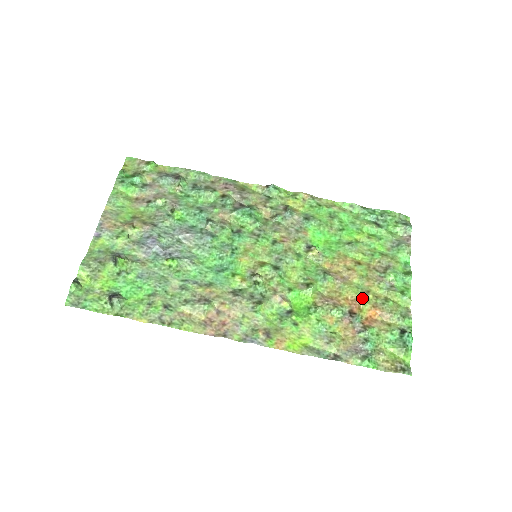
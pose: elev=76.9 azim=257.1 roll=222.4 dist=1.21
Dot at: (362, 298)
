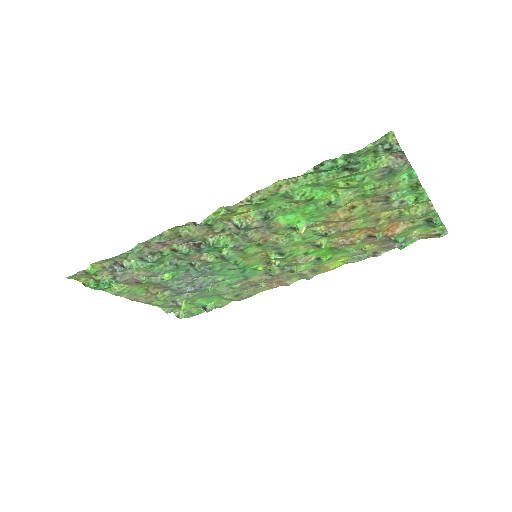
Dot at: (375, 227)
